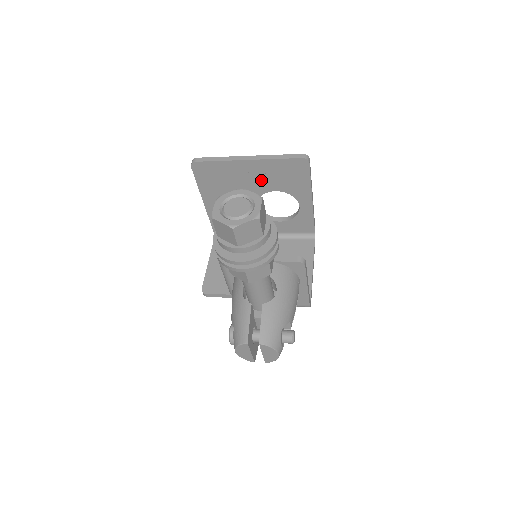
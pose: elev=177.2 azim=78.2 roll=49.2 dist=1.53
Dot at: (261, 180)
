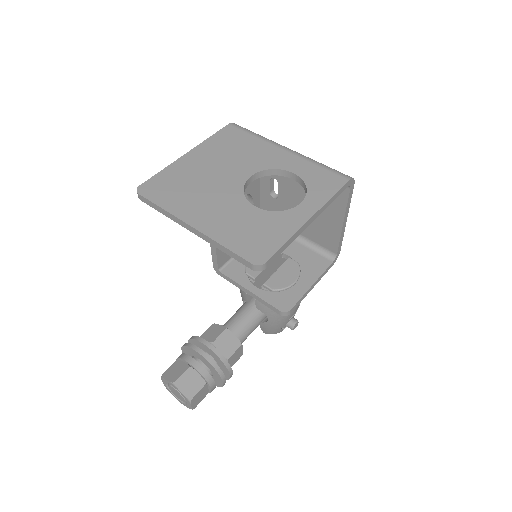
Dot at: occluded
